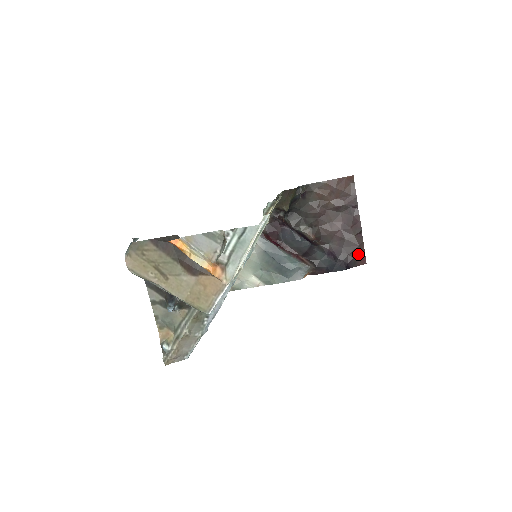
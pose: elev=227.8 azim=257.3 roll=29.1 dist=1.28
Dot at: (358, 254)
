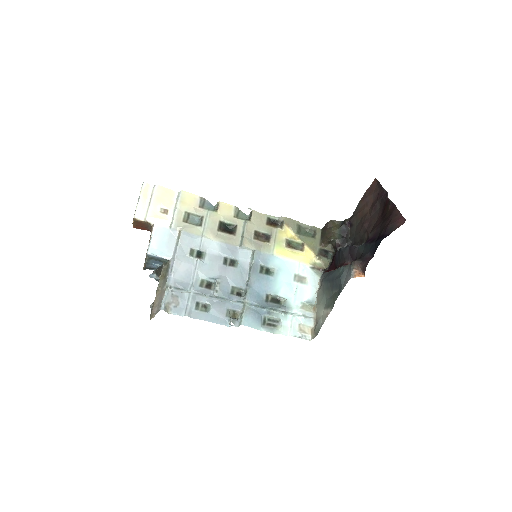
Dot at: (393, 219)
